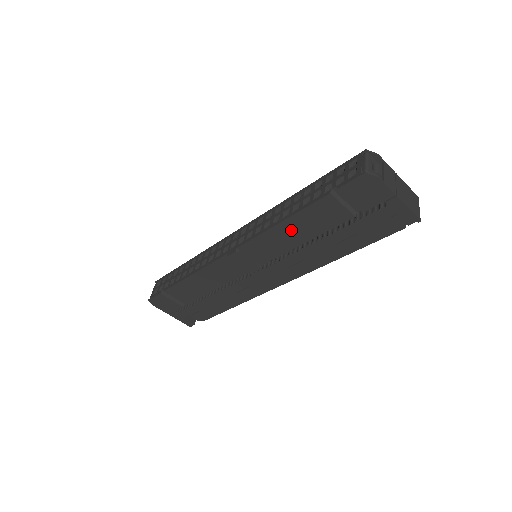
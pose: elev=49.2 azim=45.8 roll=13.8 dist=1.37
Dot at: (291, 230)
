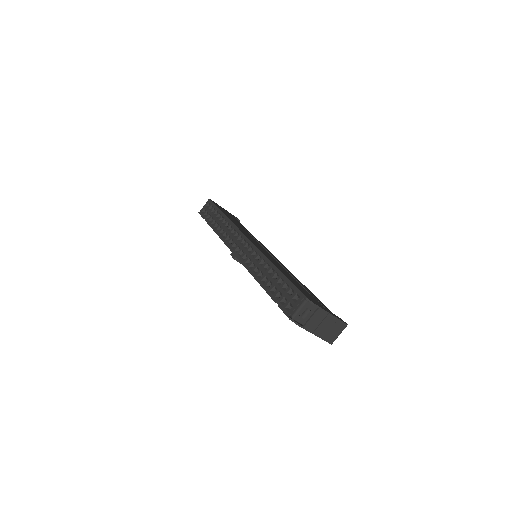
Dot at: occluded
